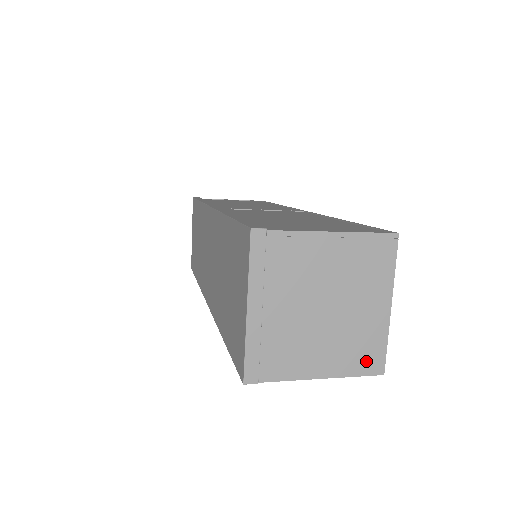
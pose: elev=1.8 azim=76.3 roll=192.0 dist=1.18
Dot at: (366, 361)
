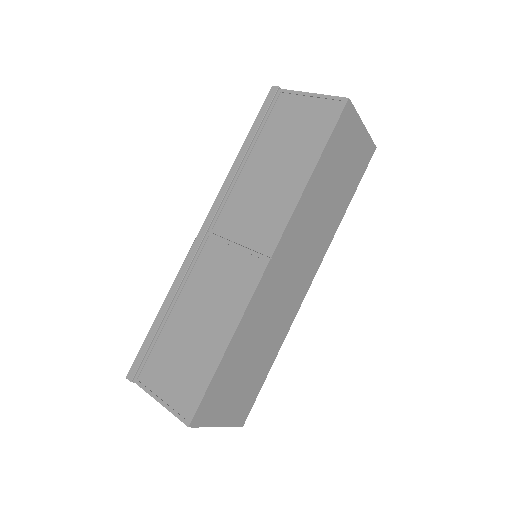
Dot at: occluded
